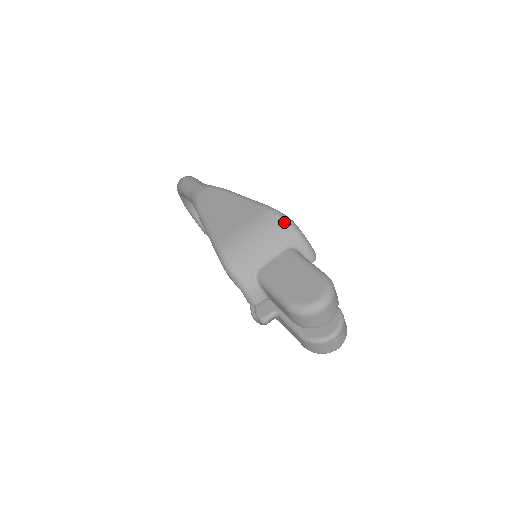
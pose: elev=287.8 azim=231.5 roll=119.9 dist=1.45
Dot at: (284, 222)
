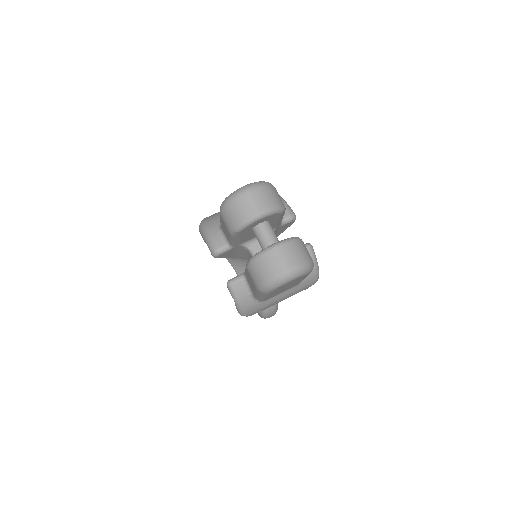
Dot at: occluded
